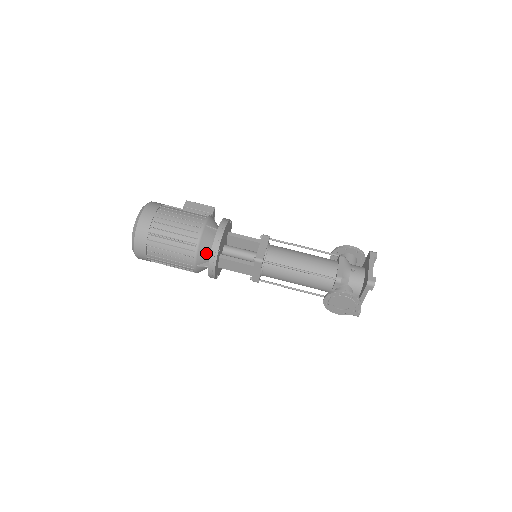
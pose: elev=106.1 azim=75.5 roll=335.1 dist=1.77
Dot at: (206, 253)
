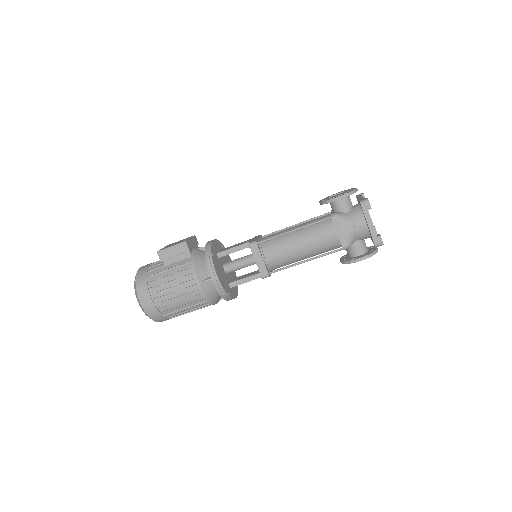
Dot at: (218, 294)
